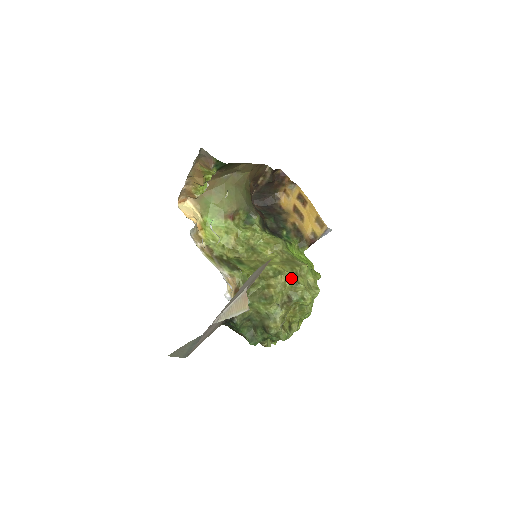
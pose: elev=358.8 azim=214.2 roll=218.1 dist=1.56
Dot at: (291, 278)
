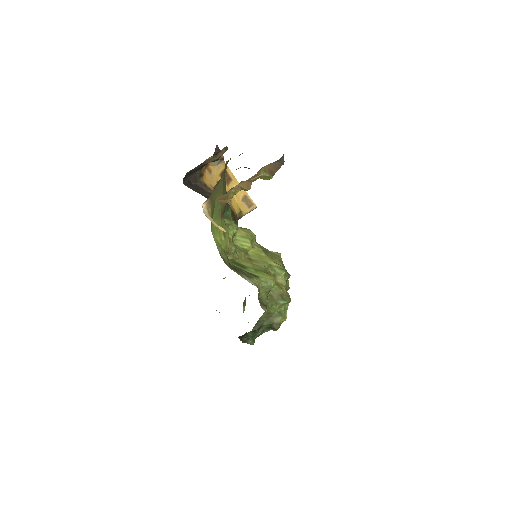
Dot at: (285, 271)
